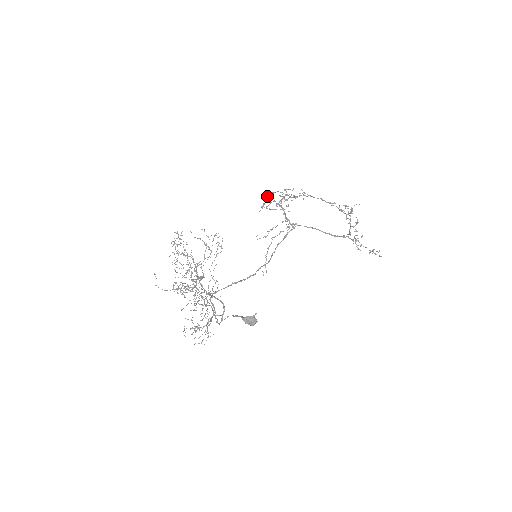
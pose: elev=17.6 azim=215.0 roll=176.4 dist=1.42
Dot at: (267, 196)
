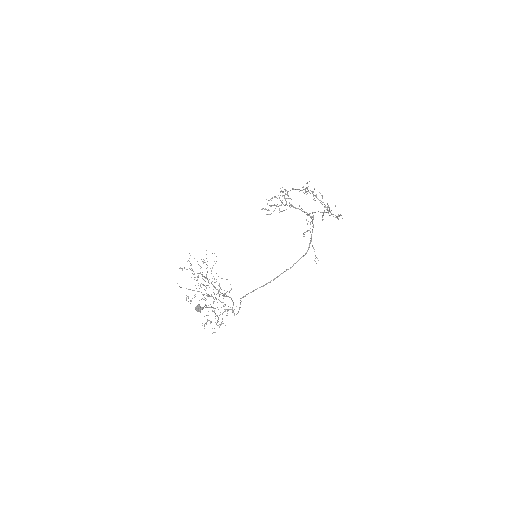
Dot at: (267, 204)
